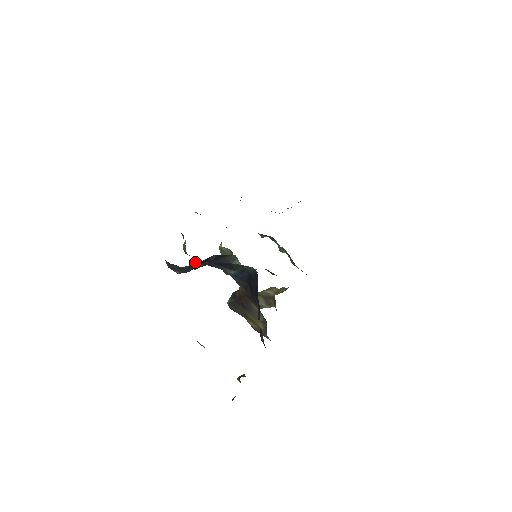
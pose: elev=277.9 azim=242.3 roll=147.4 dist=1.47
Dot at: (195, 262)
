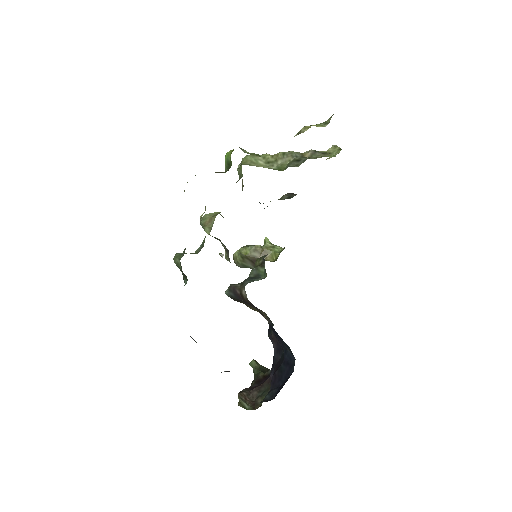
Dot at: occluded
